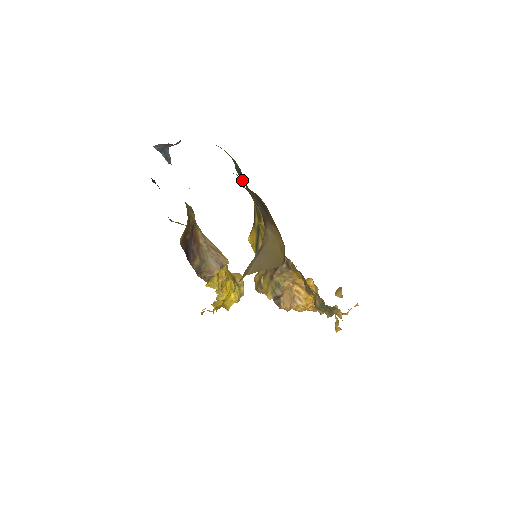
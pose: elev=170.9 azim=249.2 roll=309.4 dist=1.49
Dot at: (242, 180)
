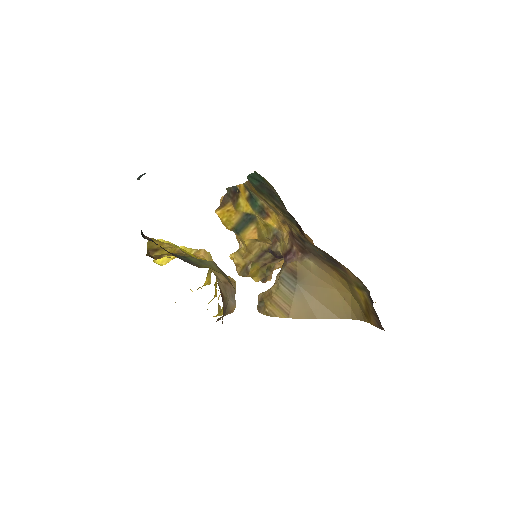
Dot at: (253, 183)
